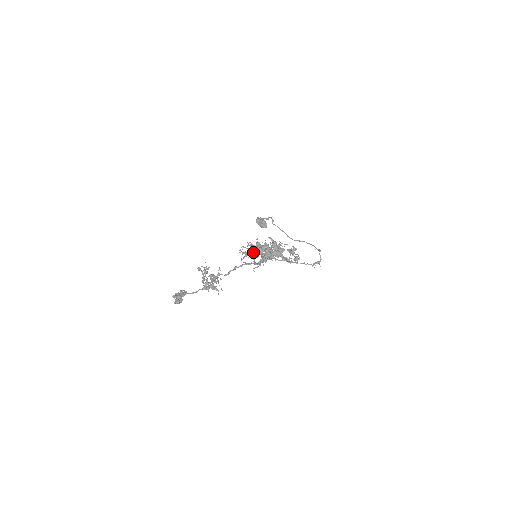
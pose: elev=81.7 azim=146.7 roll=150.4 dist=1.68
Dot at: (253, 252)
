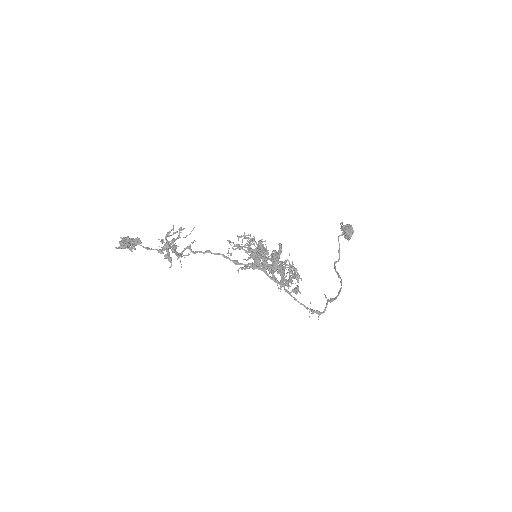
Dot at: (240, 247)
